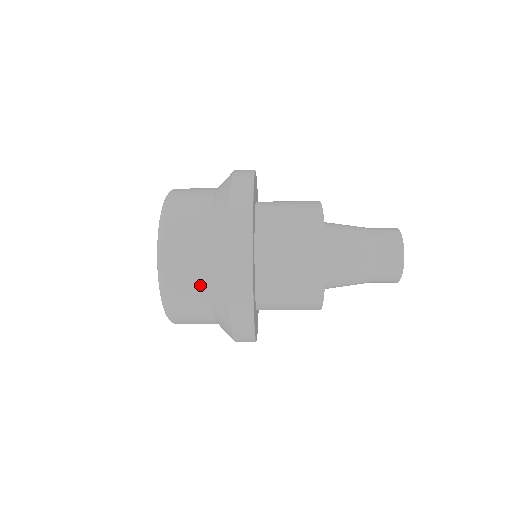
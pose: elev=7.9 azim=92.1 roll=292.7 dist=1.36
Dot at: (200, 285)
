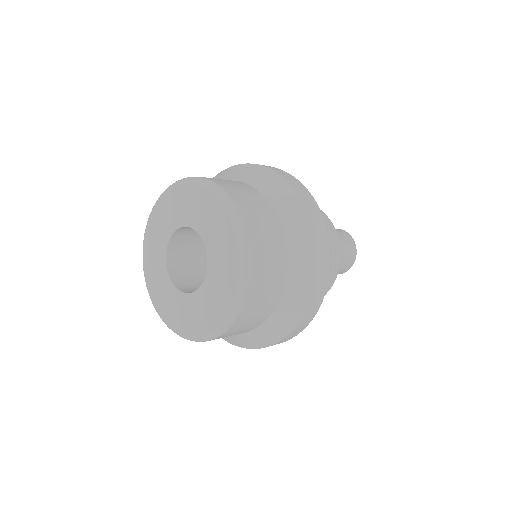
Dot at: (251, 328)
